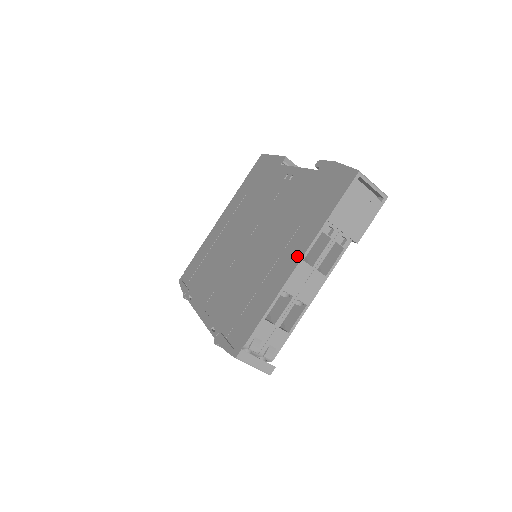
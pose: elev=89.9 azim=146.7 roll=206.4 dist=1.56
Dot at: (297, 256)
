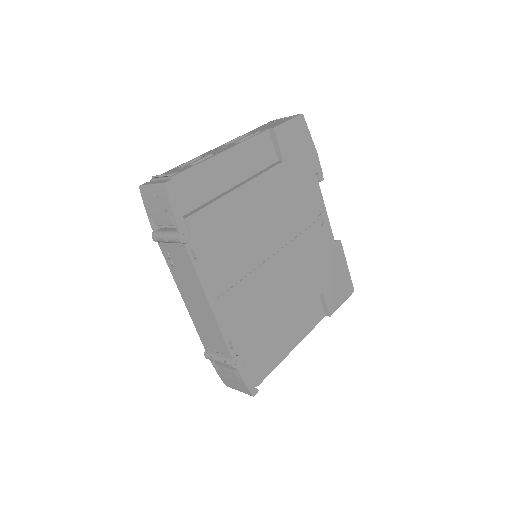
Dot at: occluded
